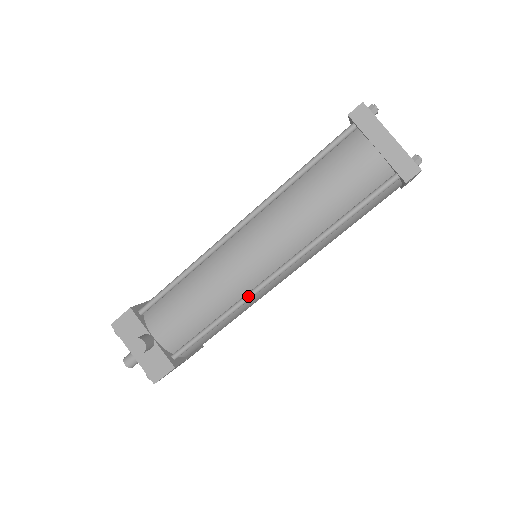
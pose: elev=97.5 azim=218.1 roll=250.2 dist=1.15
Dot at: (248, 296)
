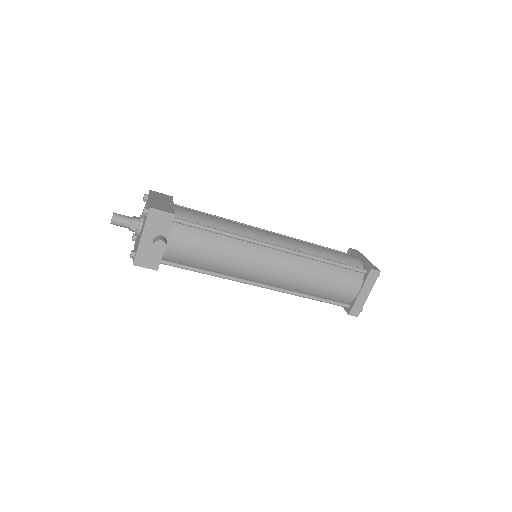
Dot at: (238, 280)
